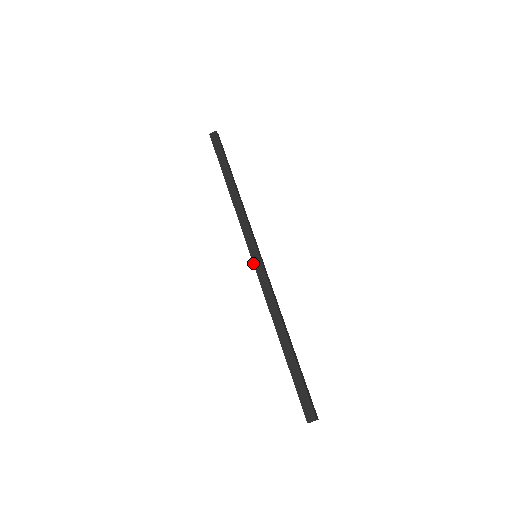
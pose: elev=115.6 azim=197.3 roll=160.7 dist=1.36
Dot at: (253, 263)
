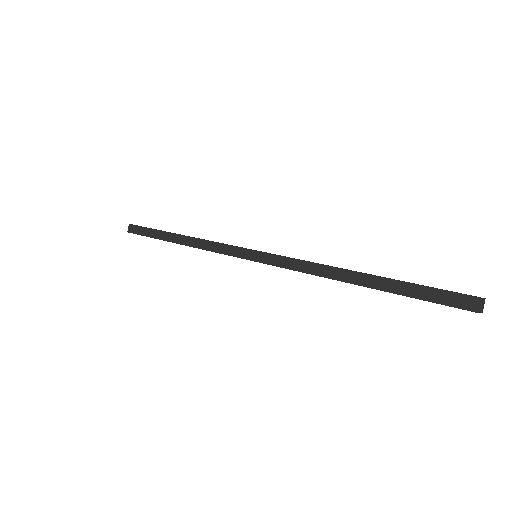
Dot at: occluded
